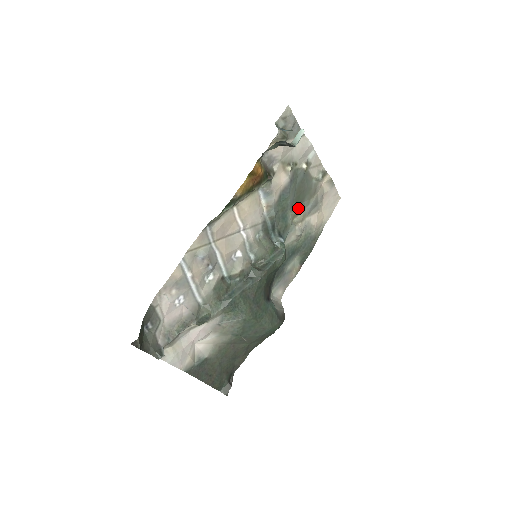
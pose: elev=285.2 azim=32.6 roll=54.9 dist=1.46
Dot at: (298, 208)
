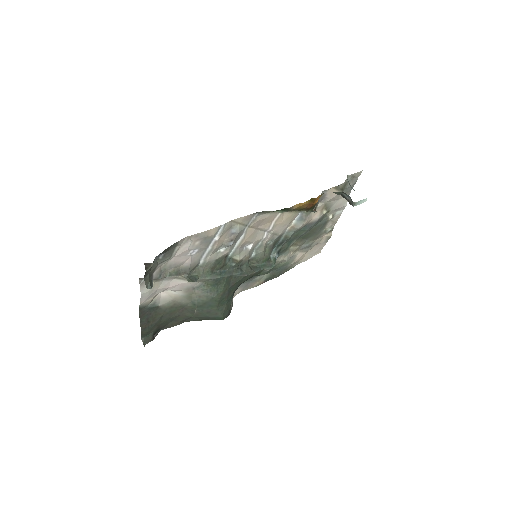
Dot at: (300, 241)
